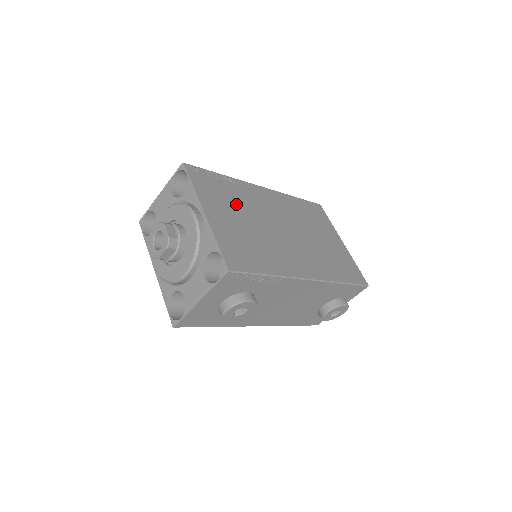
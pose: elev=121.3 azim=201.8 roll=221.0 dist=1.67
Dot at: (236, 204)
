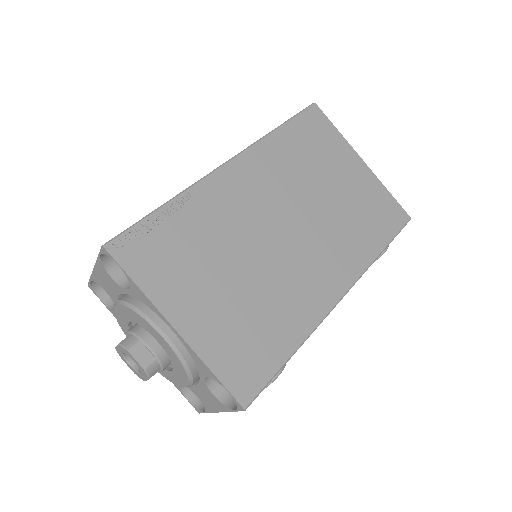
Dot at: (207, 253)
